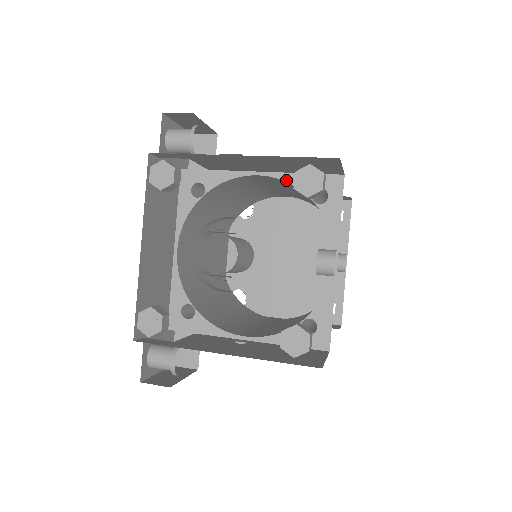
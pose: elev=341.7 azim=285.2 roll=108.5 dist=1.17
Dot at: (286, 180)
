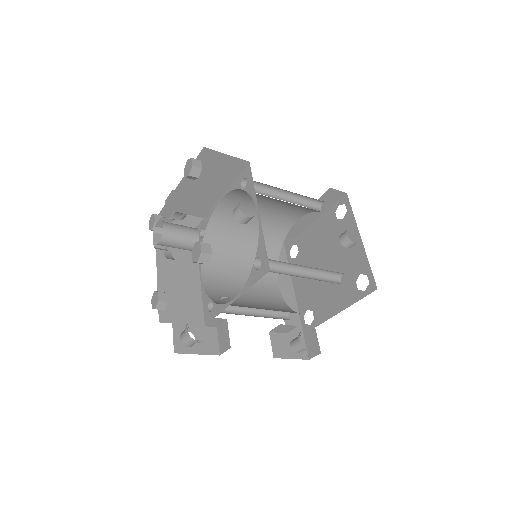
Dot at: (230, 191)
